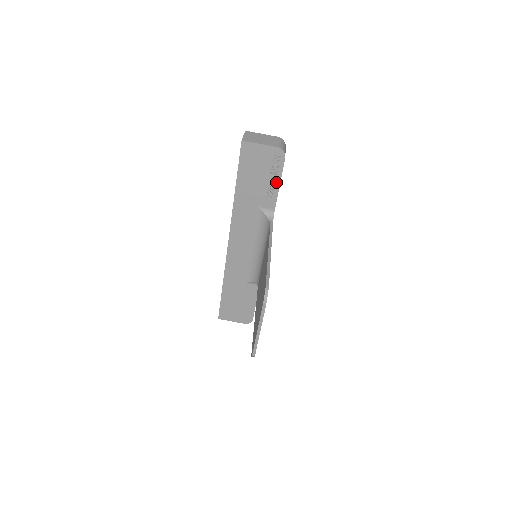
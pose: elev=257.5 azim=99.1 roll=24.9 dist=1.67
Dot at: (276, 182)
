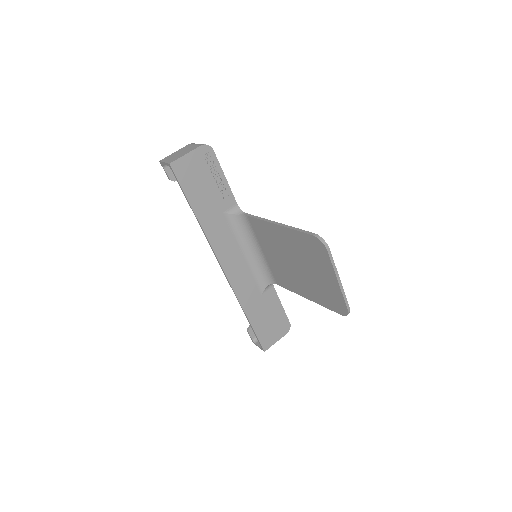
Dot at: (221, 178)
